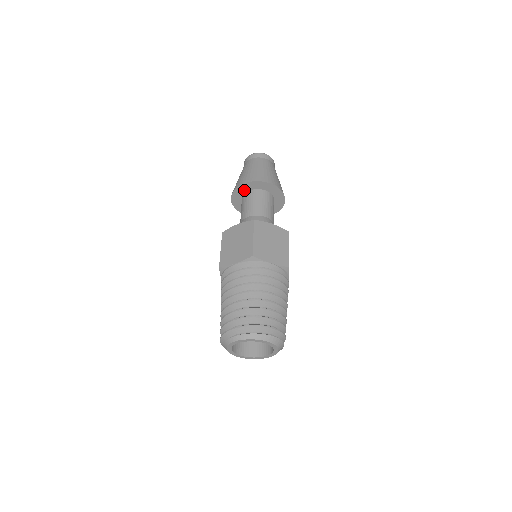
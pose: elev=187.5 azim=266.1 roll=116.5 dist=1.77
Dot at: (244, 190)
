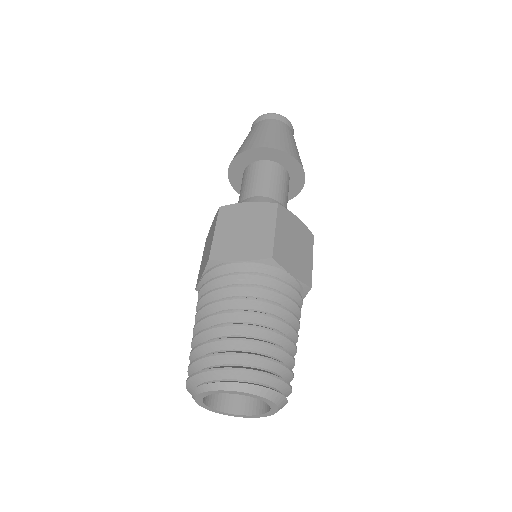
Dot at: (256, 157)
